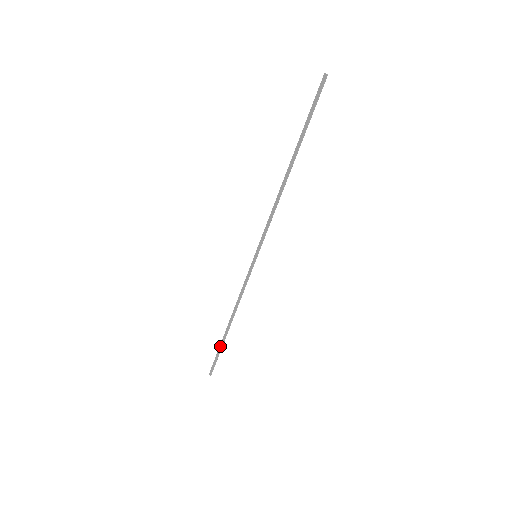
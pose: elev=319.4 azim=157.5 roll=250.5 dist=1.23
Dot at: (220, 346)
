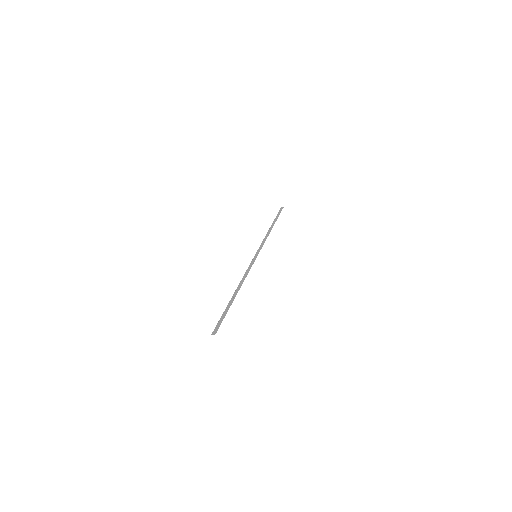
Dot at: (227, 308)
